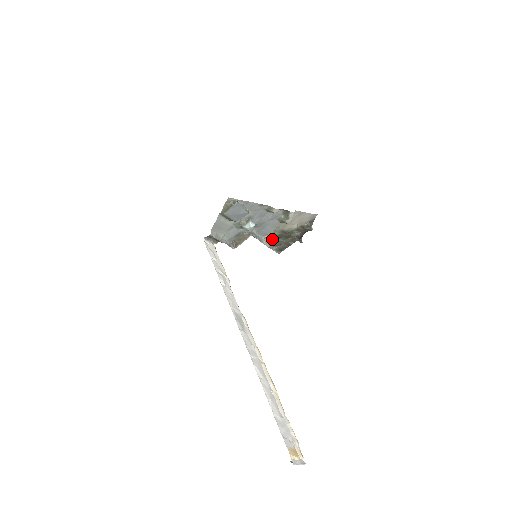
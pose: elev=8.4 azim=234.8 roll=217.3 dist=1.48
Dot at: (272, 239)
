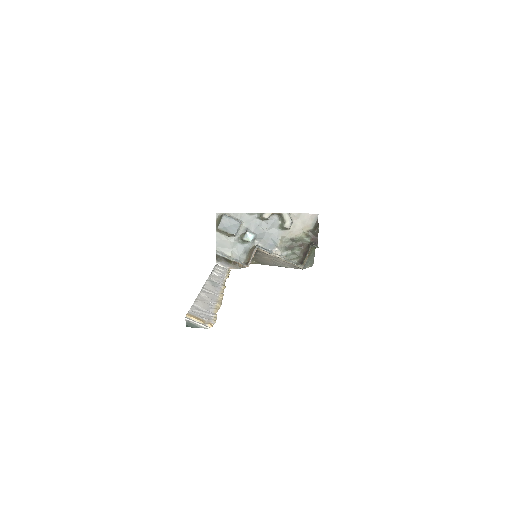
Dot at: (285, 251)
